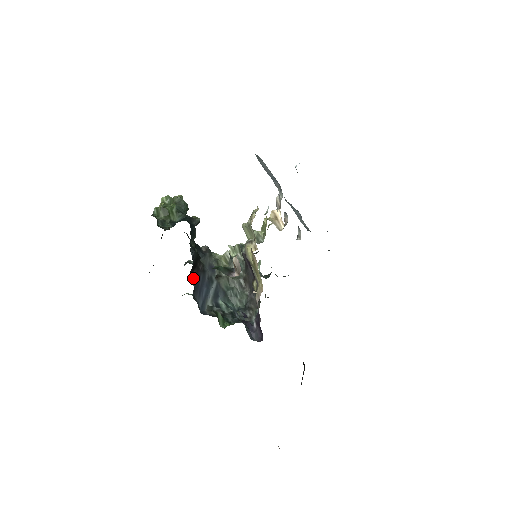
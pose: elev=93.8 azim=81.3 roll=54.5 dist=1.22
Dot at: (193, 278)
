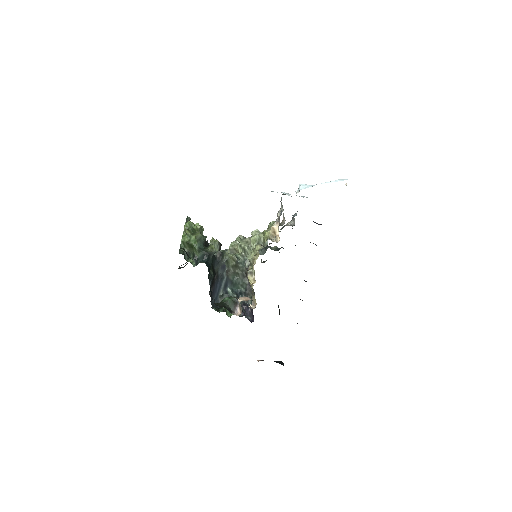
Dot at: occluded
